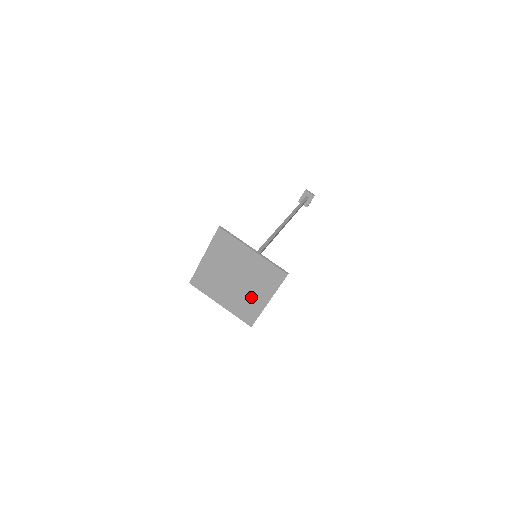
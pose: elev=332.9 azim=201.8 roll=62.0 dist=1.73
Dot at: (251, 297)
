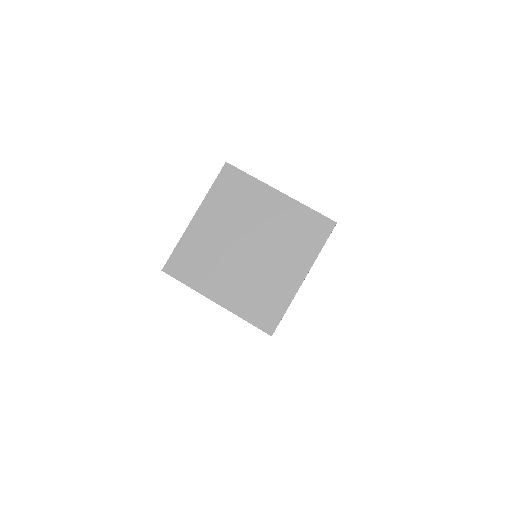
Dot at: (274, 275)
